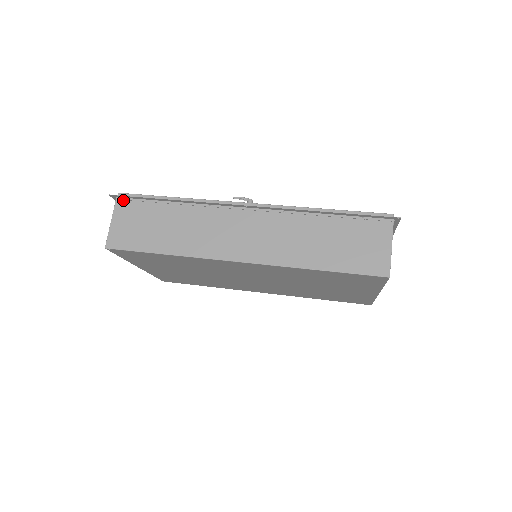
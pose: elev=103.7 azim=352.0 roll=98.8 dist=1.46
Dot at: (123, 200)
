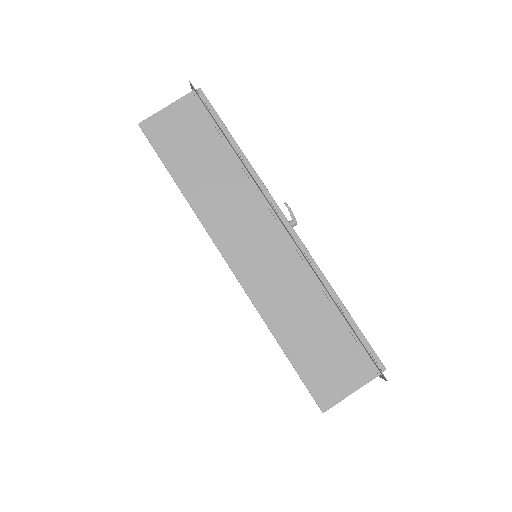
Dot at: (197, 99)
